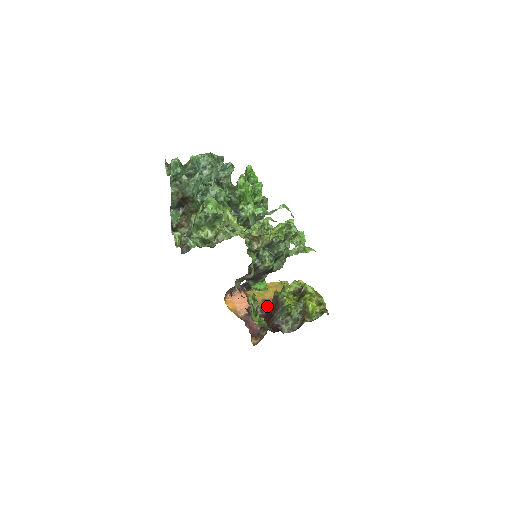
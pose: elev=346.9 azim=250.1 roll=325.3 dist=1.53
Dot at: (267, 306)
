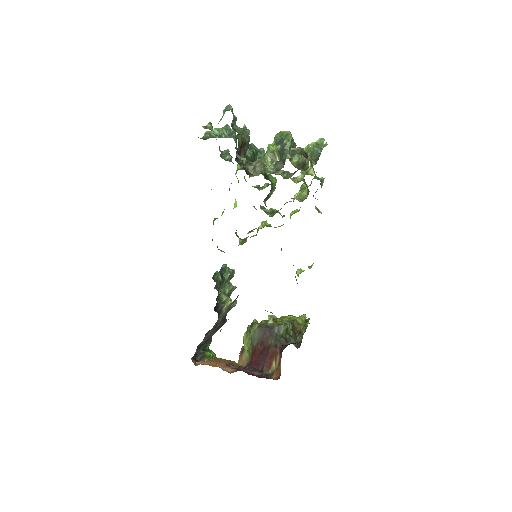
Dot at: occluded
